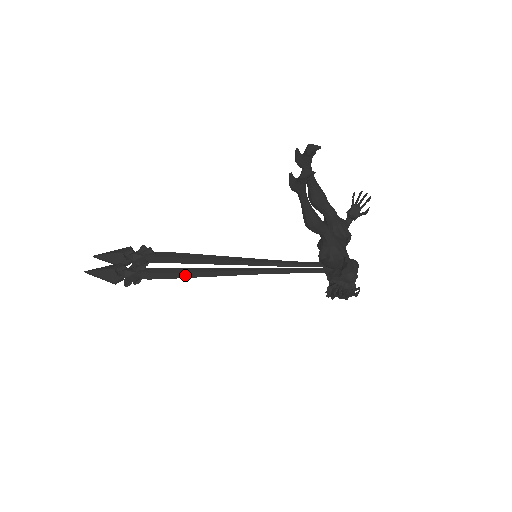
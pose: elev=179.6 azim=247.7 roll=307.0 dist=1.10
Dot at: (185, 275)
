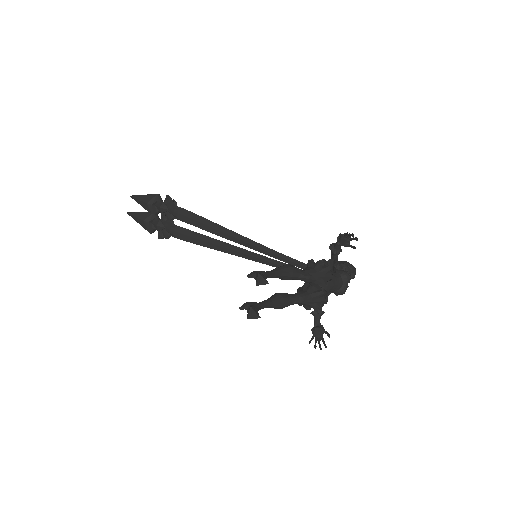
Dot at: (204, 244)
